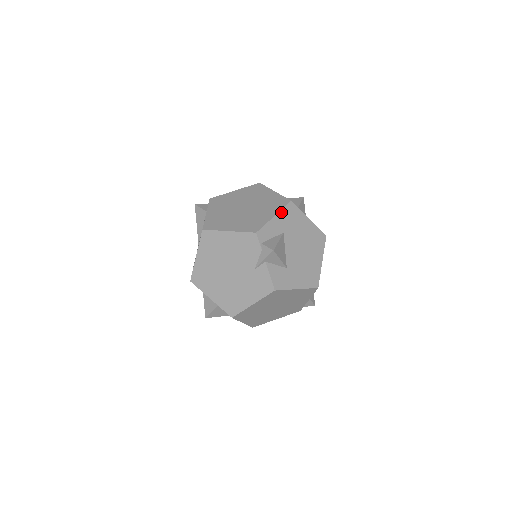
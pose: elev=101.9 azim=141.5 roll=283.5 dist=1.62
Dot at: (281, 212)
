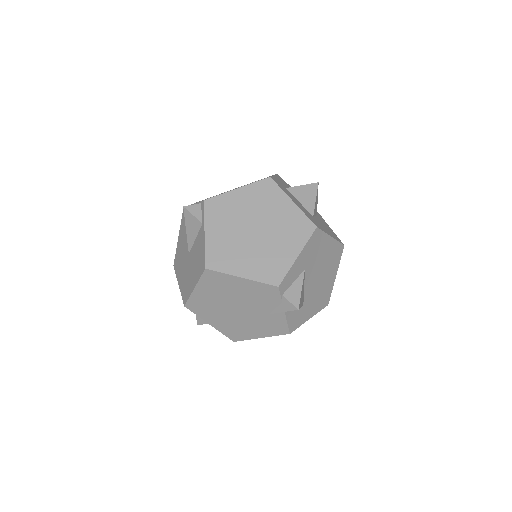
Dot at: (305, 247)
